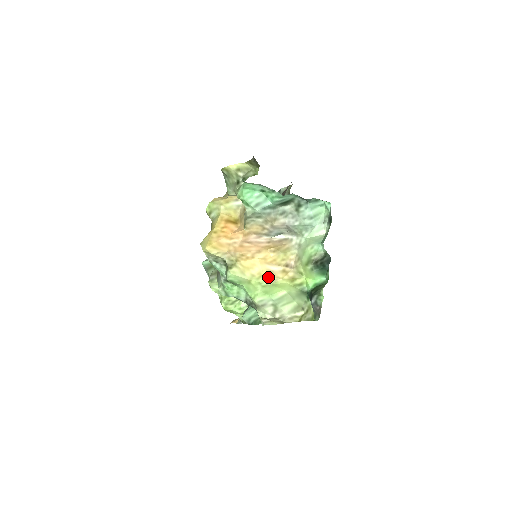
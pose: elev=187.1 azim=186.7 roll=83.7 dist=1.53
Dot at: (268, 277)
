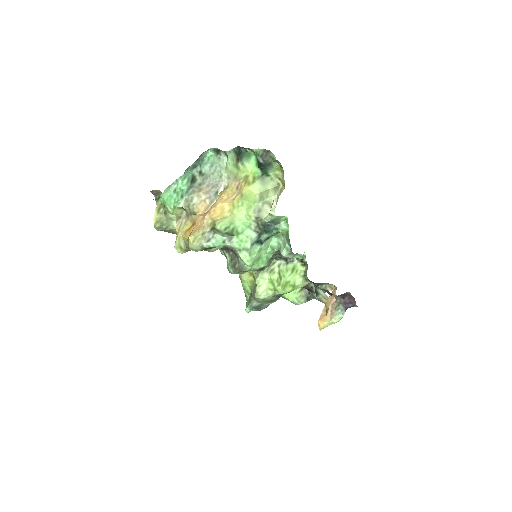
Dot at: (236, 199)
